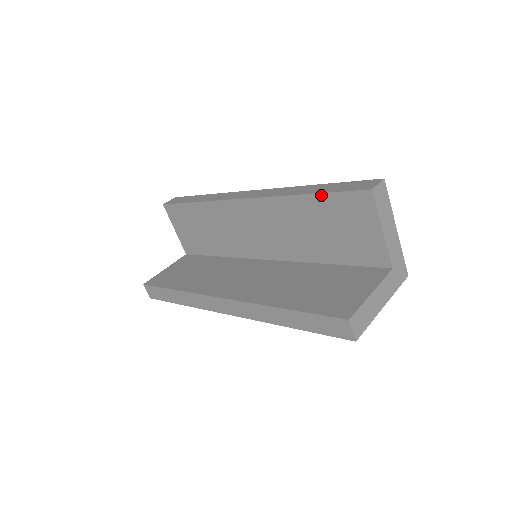
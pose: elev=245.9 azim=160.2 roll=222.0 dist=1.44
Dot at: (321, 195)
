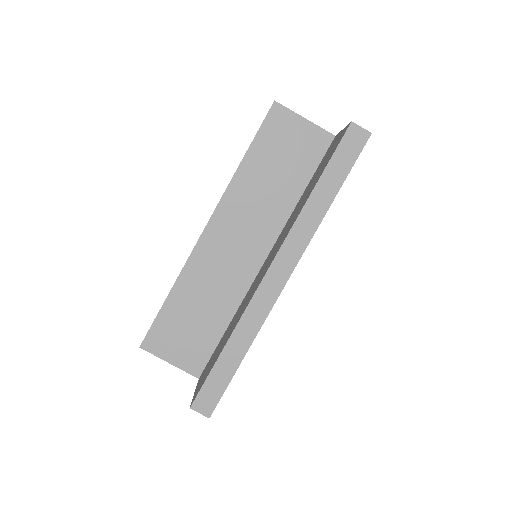
Dot at: (252, 145)
